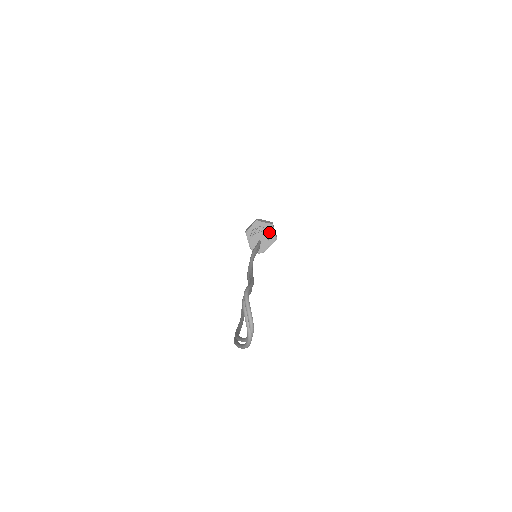
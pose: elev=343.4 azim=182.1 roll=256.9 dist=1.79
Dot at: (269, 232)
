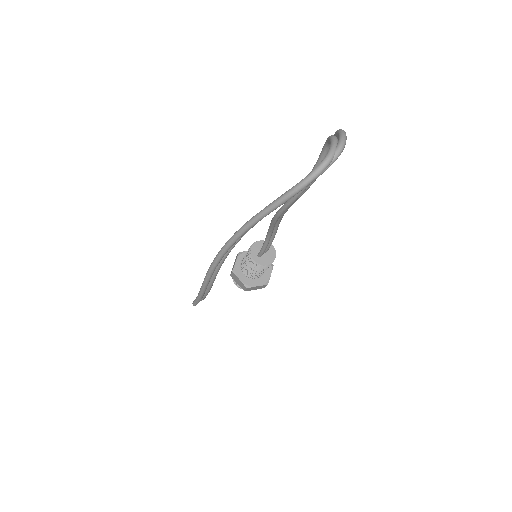
Dot at: occluded
